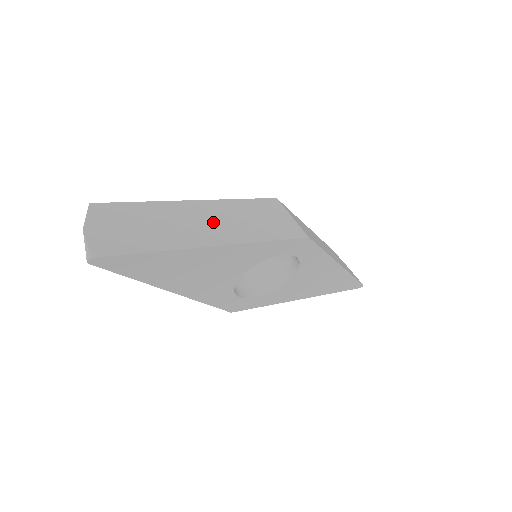
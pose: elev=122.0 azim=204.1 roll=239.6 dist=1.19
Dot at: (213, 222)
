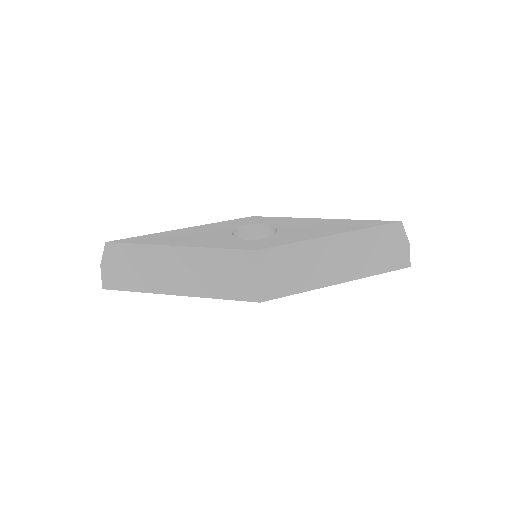
Dot at: (183, 272)
